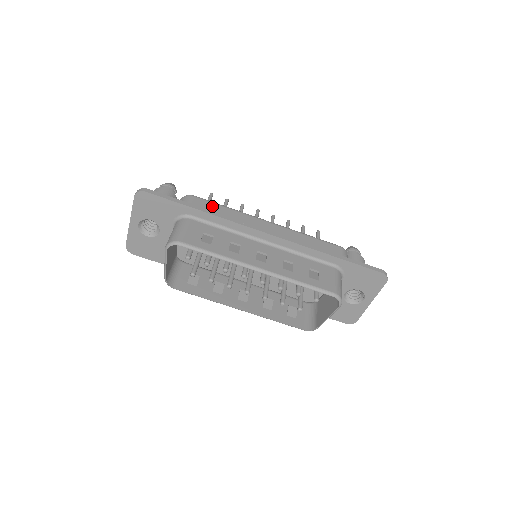
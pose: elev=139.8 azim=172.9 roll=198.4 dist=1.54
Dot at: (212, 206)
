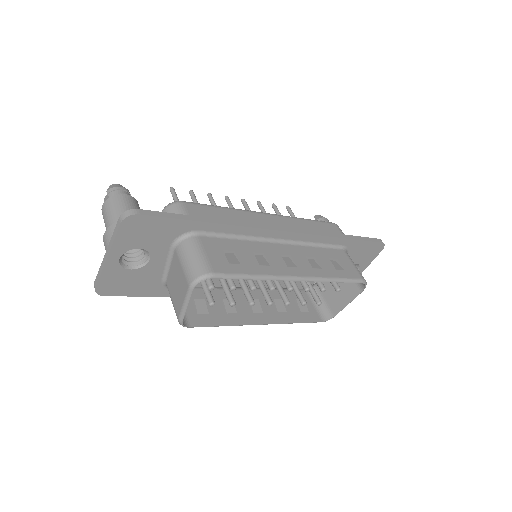
Dot at: (210, 211)
